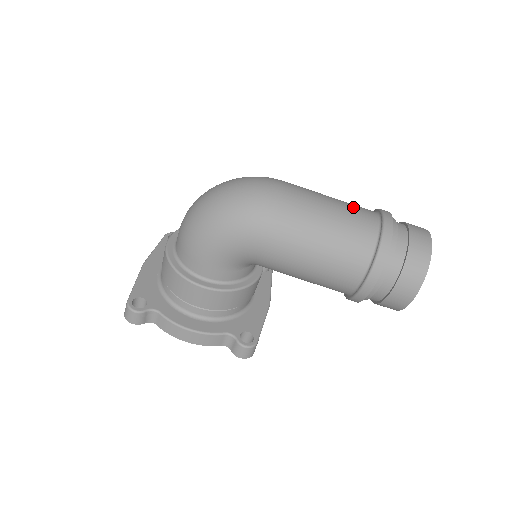
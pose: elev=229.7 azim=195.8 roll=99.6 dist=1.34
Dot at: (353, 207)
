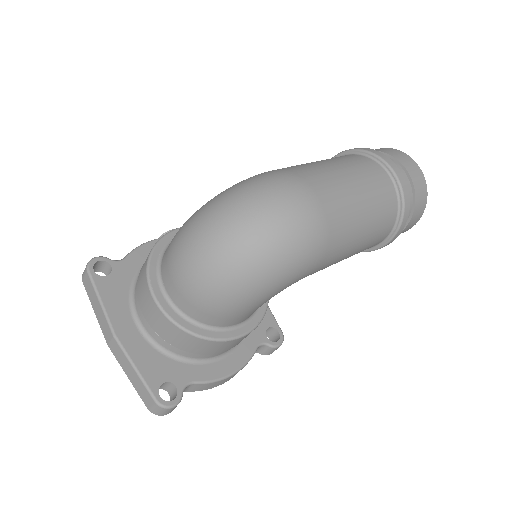
Dot at: (364, 170)
